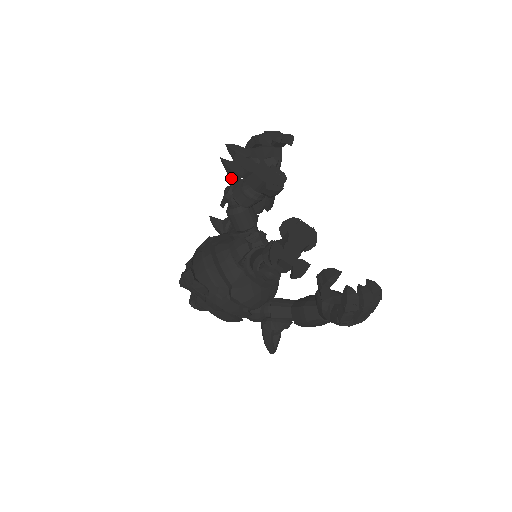
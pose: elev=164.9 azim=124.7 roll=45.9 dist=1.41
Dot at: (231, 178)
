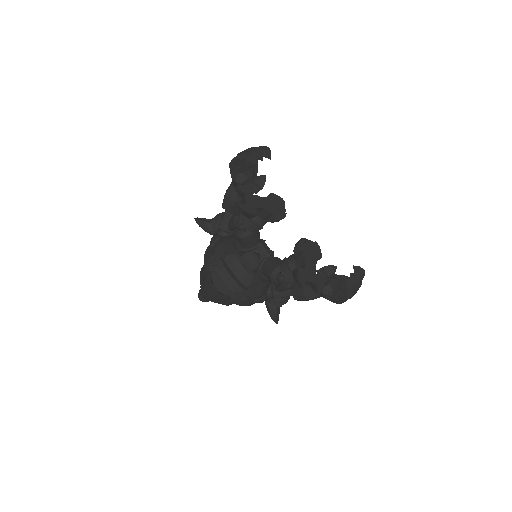
Dot at: occluded
